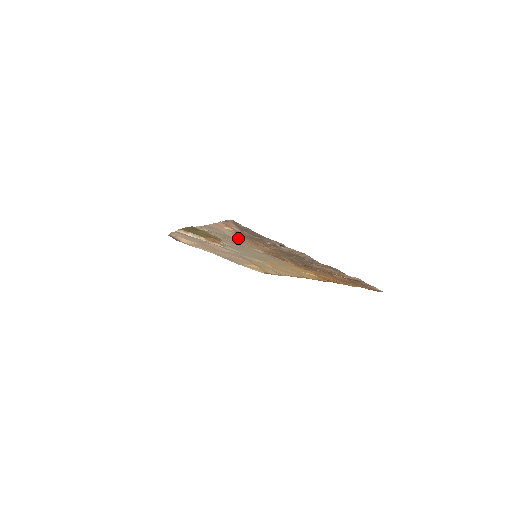
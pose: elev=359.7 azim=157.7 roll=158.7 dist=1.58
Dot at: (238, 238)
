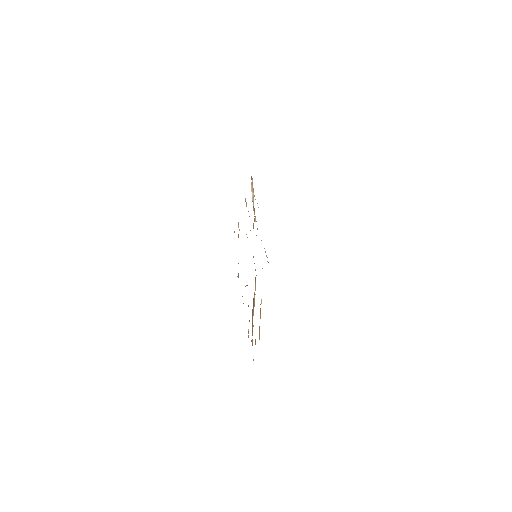
Dot at: occluded
